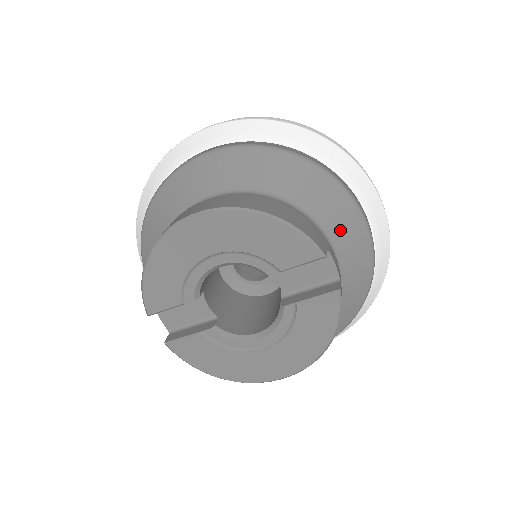
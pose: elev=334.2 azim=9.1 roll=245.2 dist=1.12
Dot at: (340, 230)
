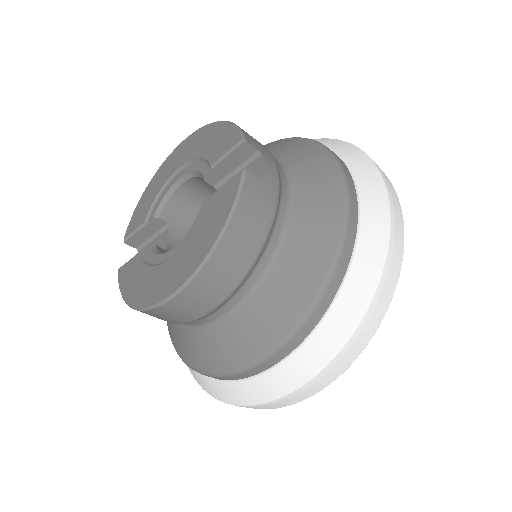
Dot at: (307, 178)
